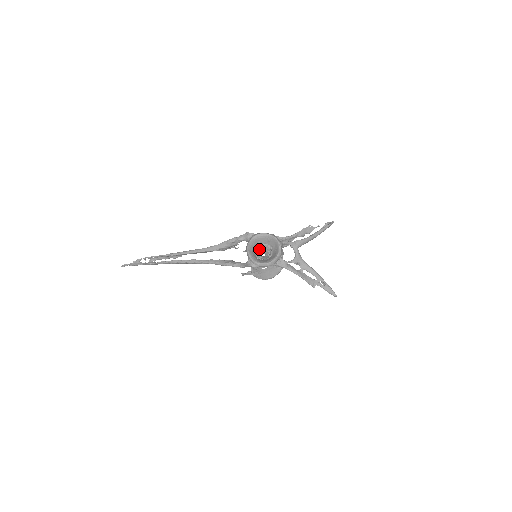
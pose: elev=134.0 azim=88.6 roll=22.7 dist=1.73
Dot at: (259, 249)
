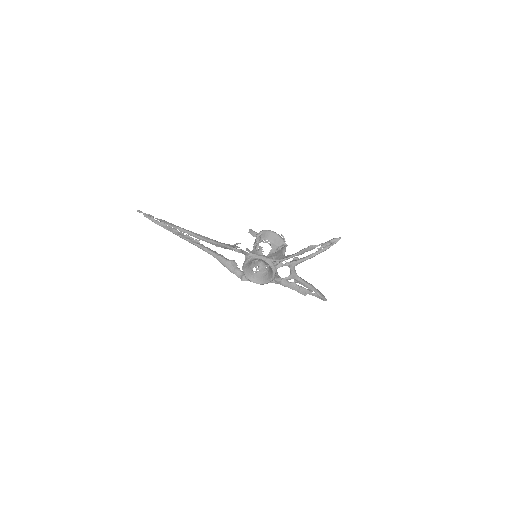
Dot at: occluded
